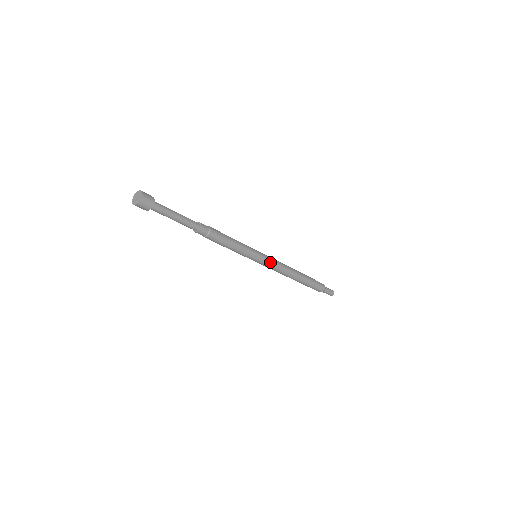
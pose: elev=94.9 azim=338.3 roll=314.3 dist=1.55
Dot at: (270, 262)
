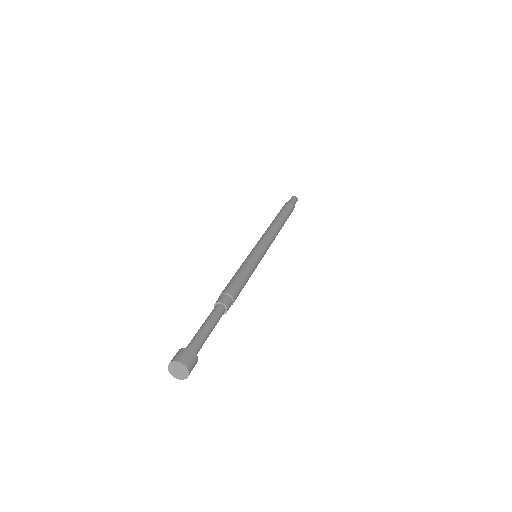
Dot at: occluded
